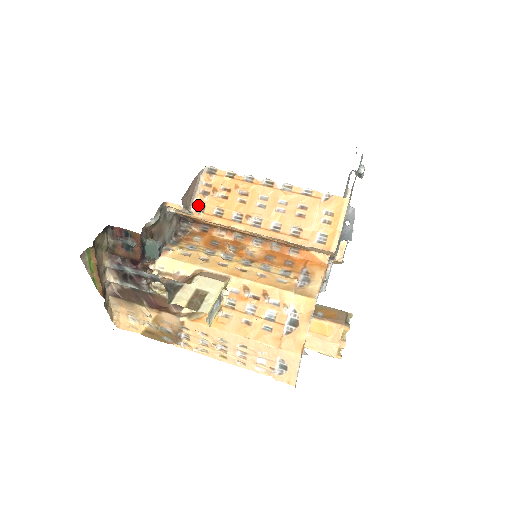
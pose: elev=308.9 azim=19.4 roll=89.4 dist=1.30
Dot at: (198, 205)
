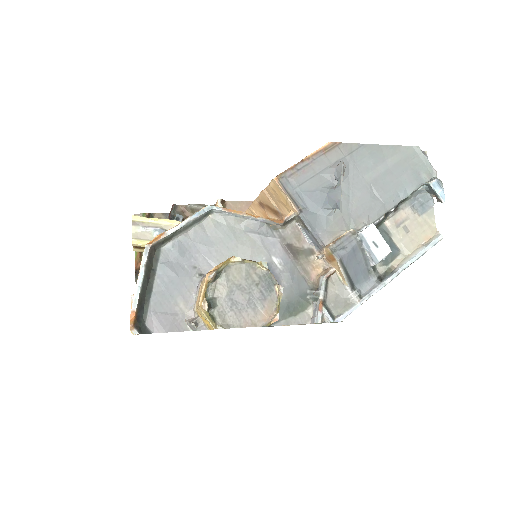
Dot at: occluded
